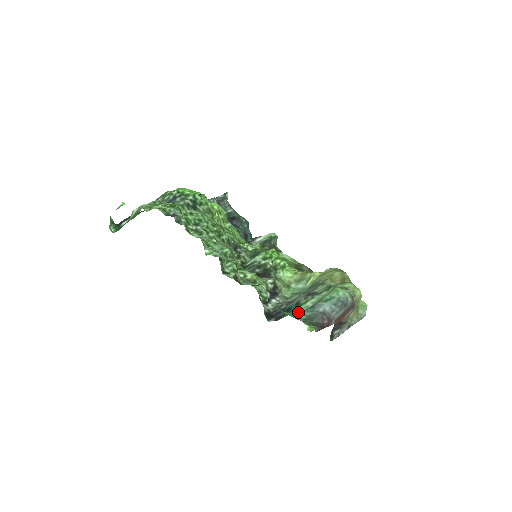
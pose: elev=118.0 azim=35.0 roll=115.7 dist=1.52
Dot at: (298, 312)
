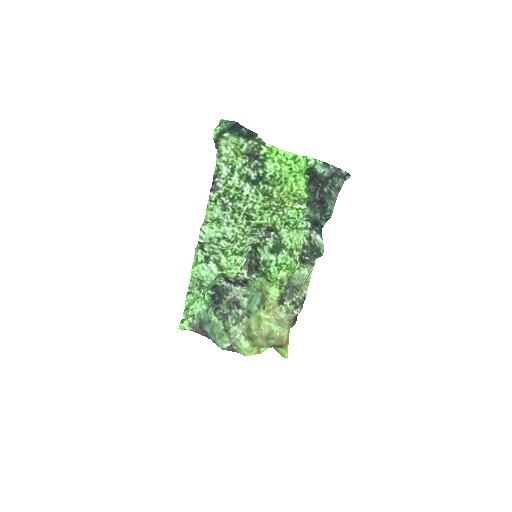
Dot at: (207, 312)
